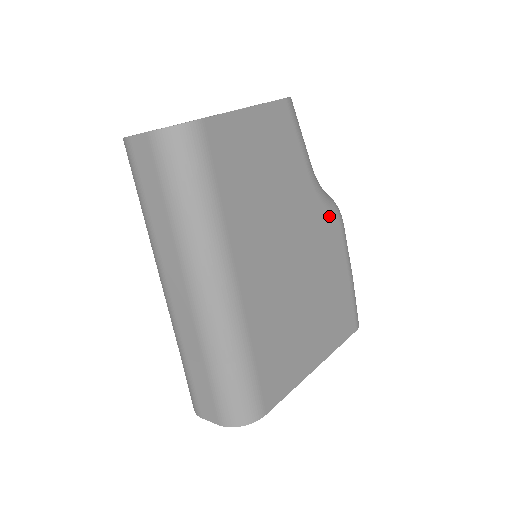
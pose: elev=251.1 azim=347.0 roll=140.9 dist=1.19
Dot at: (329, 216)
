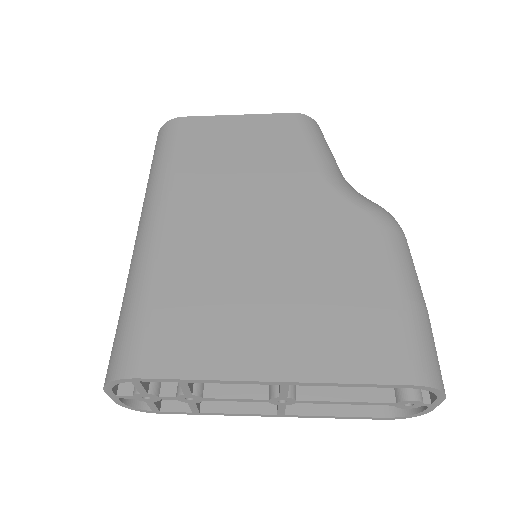
Dot at: (352, 209)
